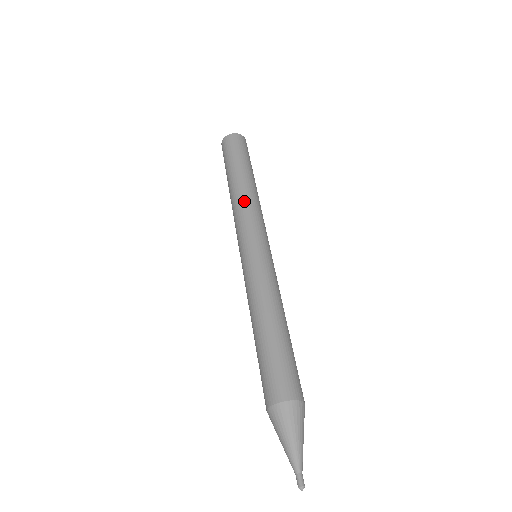
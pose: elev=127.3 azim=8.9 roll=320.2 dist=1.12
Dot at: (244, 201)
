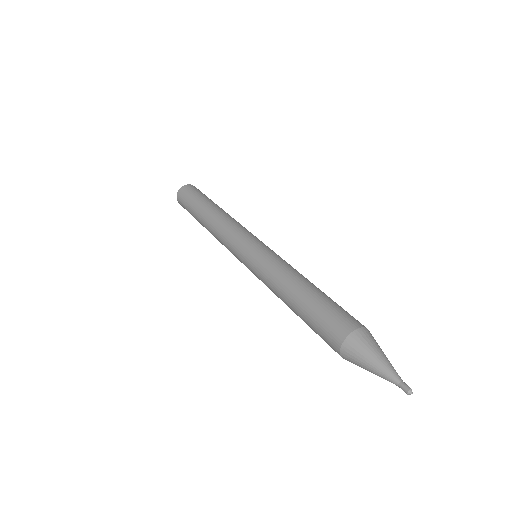
Dot at: (222, 222)
